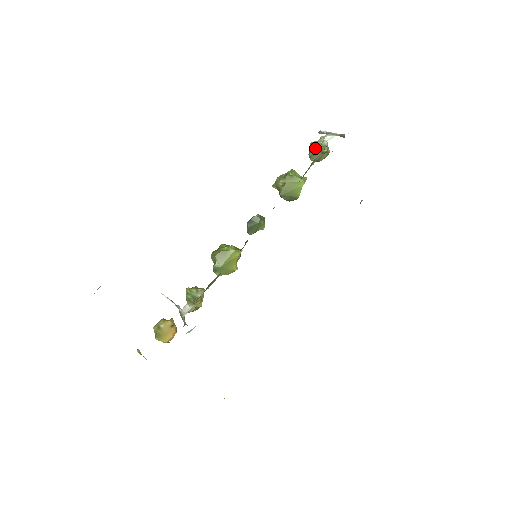
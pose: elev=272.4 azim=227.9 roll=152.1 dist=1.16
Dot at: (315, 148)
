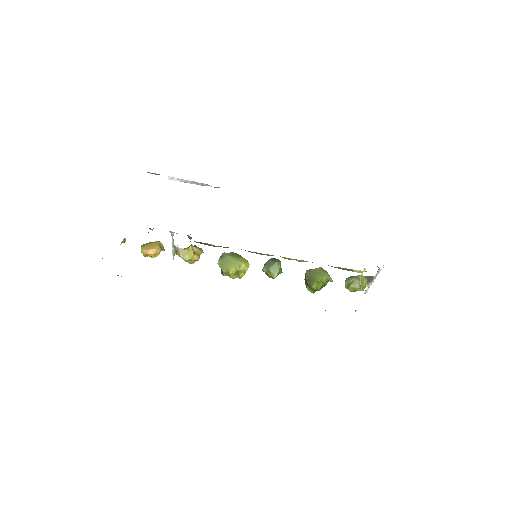
Dot at: occluded
